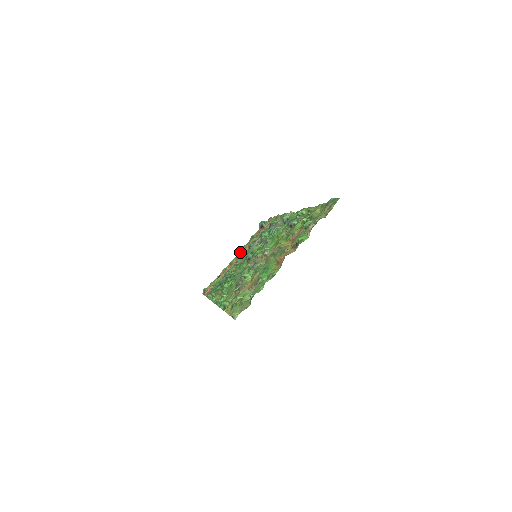
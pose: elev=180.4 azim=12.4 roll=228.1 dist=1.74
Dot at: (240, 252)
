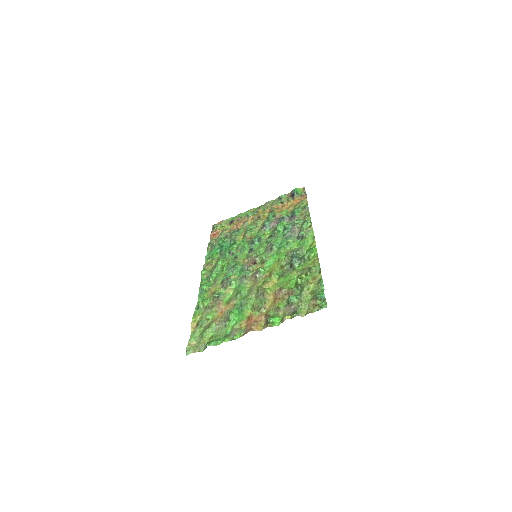
Dot at: (261, 208)
